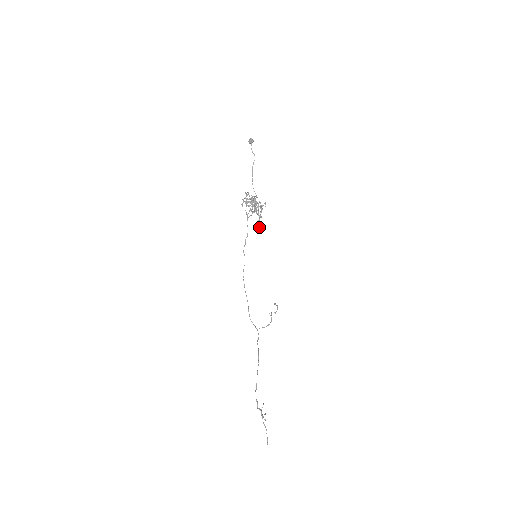
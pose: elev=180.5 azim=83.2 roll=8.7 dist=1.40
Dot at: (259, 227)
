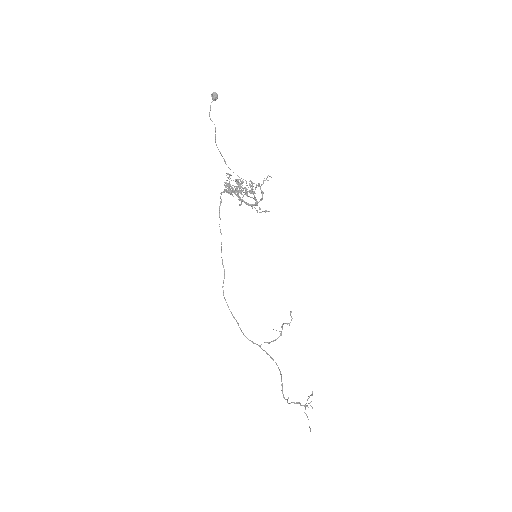
Dot at: occluded
